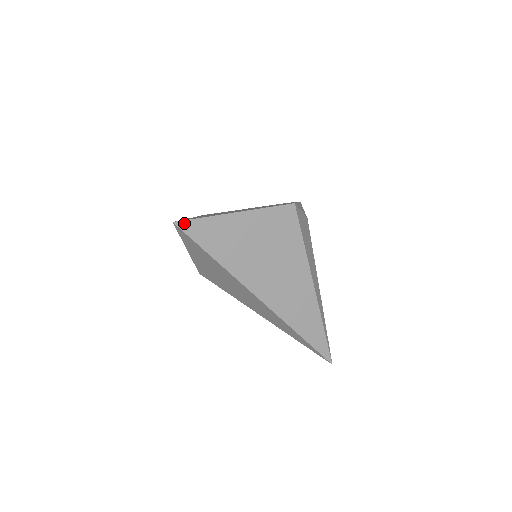
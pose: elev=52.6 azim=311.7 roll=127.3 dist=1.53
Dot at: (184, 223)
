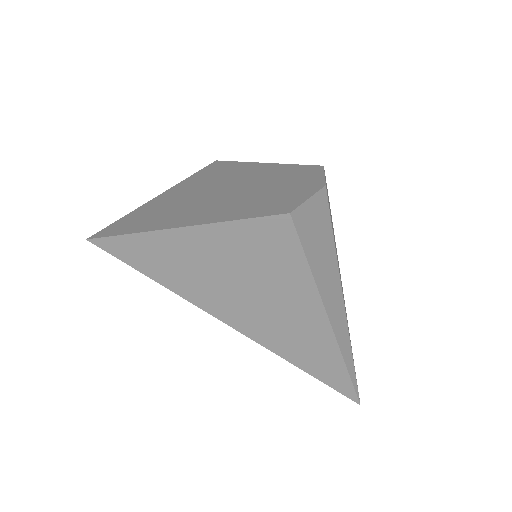
Dot at: (104, 241)
